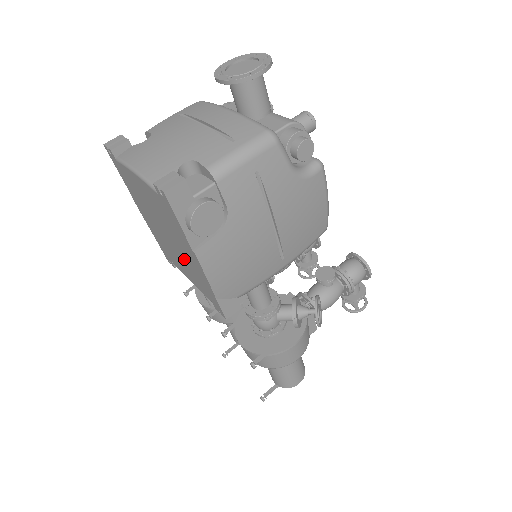
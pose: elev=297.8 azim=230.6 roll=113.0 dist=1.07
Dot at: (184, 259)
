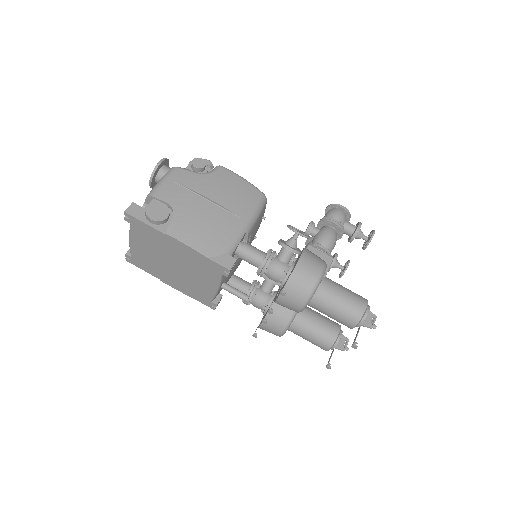
Dot at: (187, 265)
